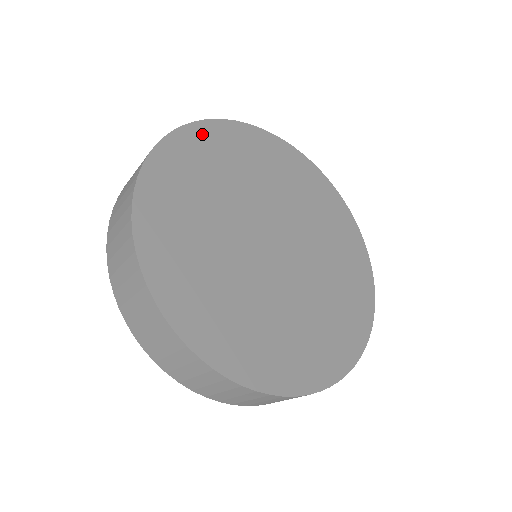
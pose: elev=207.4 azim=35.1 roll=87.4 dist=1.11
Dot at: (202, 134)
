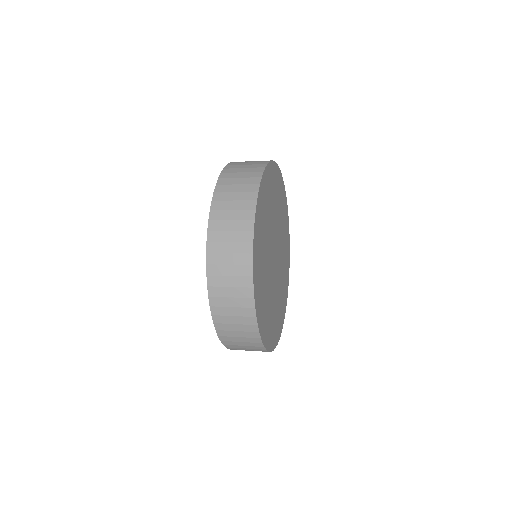
Dot at: (257, 233)
